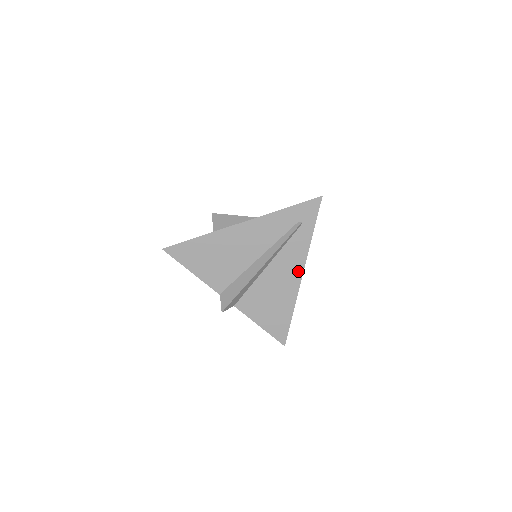
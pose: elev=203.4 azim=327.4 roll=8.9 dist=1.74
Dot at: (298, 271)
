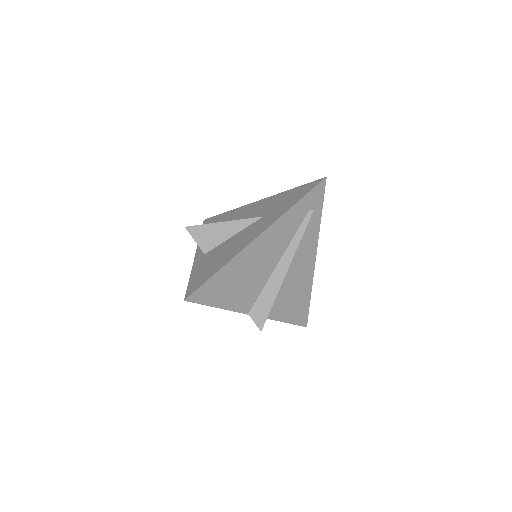
Dot at: (312, 257)
